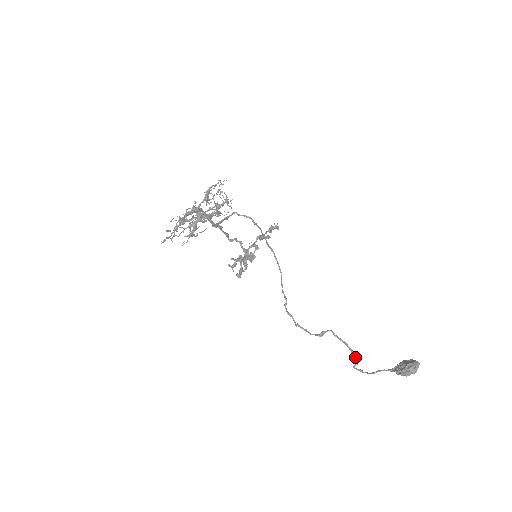
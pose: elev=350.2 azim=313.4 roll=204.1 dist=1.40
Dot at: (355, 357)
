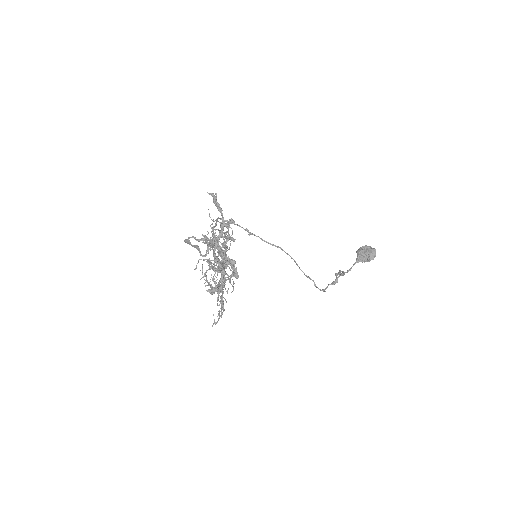
Dot at: (340, 272)
